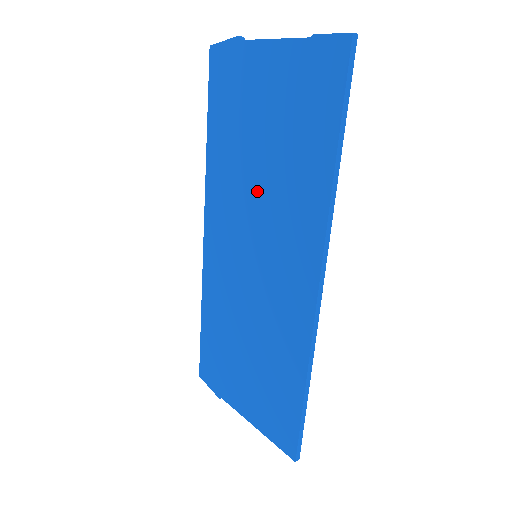
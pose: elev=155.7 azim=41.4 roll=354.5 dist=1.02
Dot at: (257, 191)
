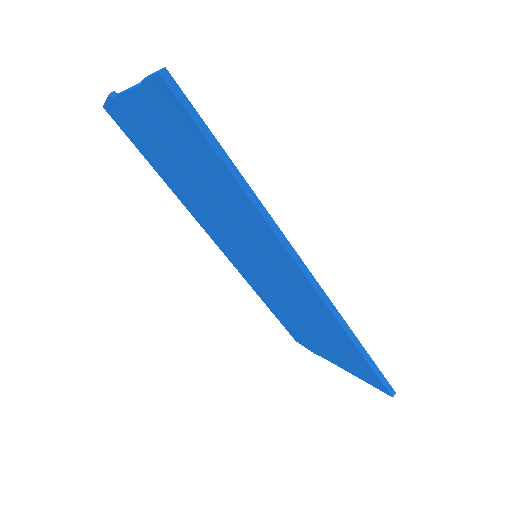
Dot at: (216, 211)
